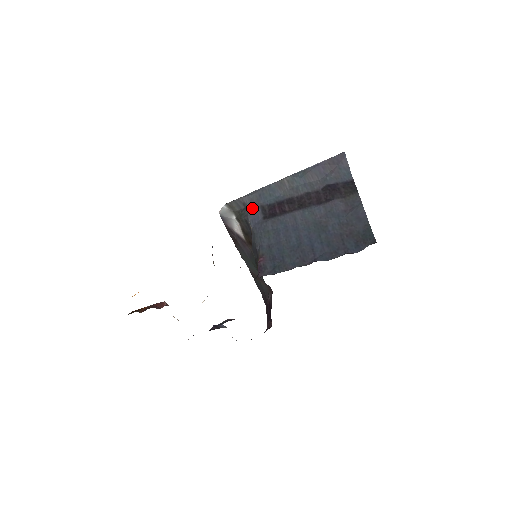
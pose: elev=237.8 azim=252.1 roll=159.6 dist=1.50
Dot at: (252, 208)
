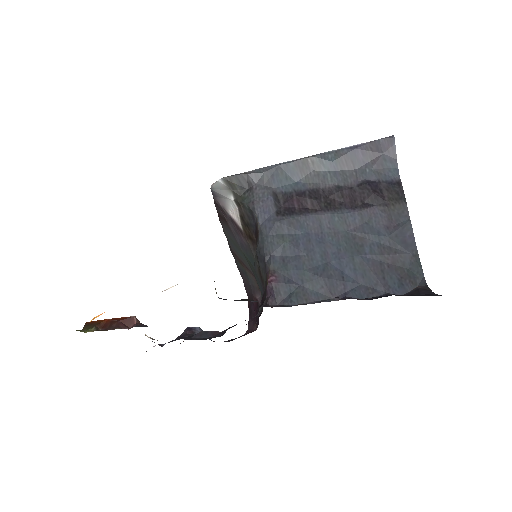
Dot at: (261, 193)
